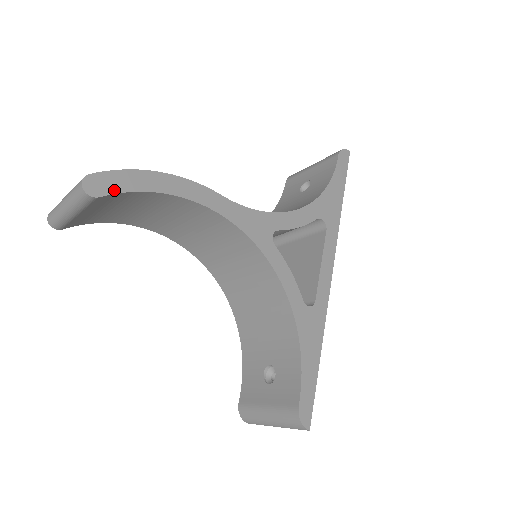
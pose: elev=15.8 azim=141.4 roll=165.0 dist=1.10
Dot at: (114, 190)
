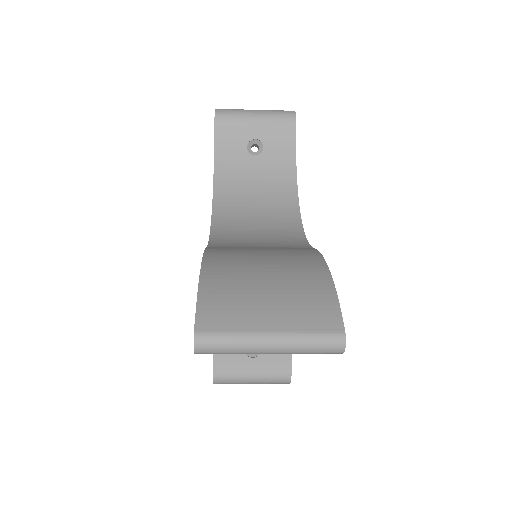
Dot at: occluded
